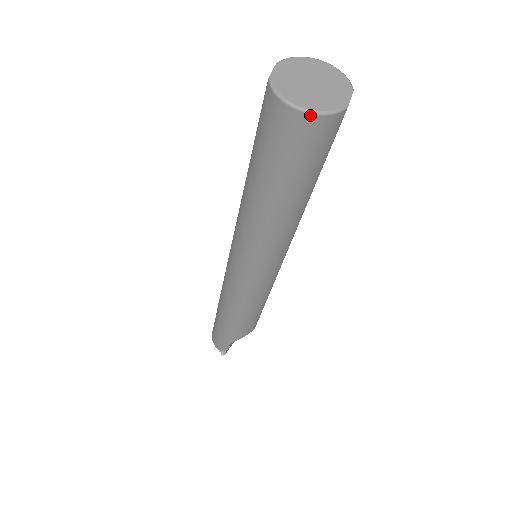
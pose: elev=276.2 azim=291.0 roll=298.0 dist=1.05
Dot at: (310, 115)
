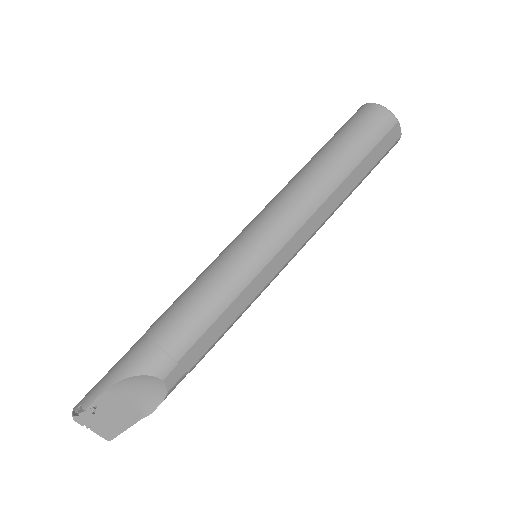
Dot at: (379, 106)
